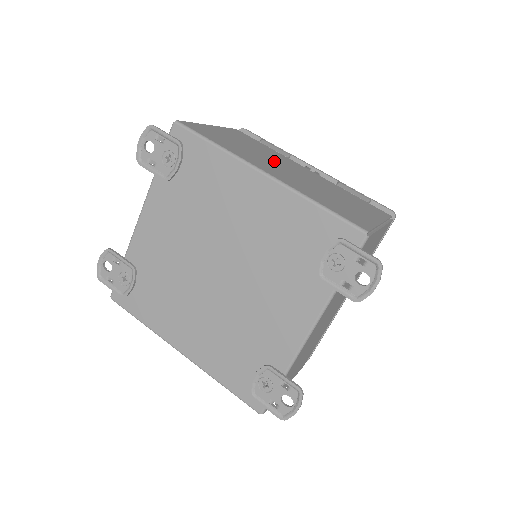
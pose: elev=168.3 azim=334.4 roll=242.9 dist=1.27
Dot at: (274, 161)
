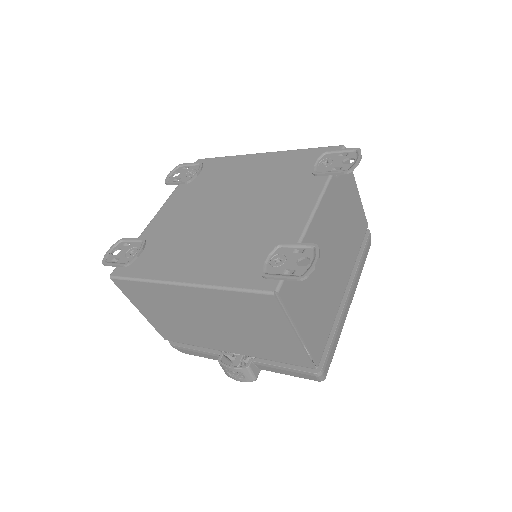
Dot at: occluded
